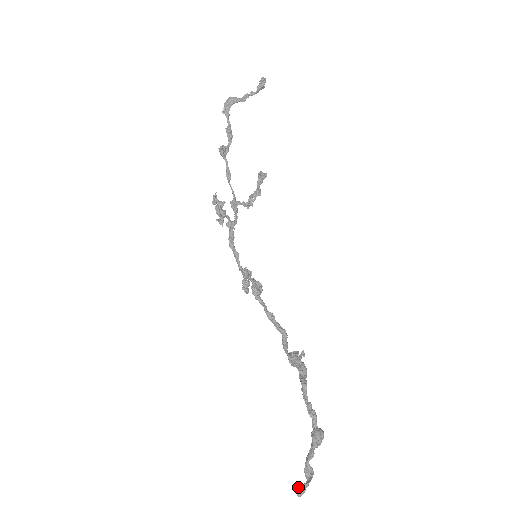
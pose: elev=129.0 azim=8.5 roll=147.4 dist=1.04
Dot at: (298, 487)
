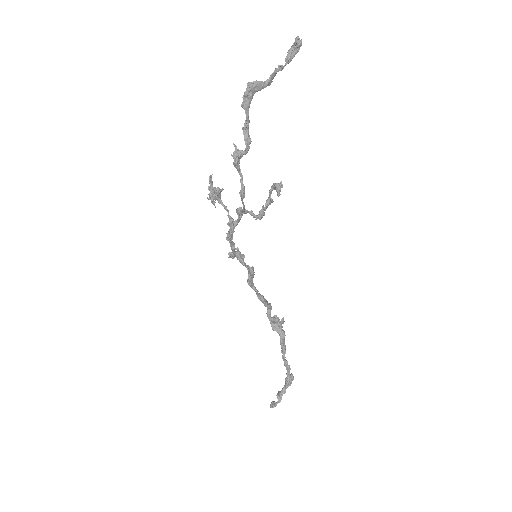
Dot at: (273, 407)
